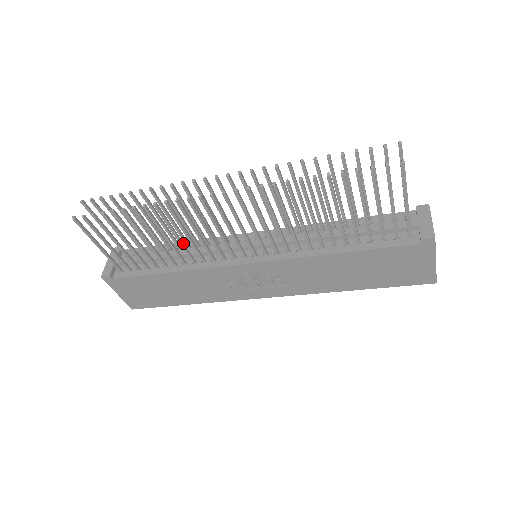
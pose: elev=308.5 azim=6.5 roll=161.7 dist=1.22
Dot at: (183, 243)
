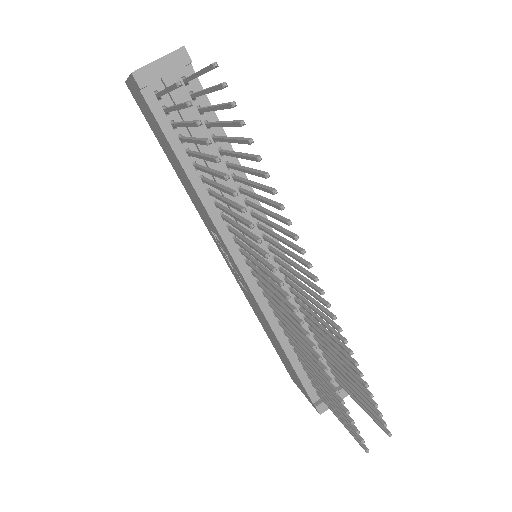
Dot at: occluded
